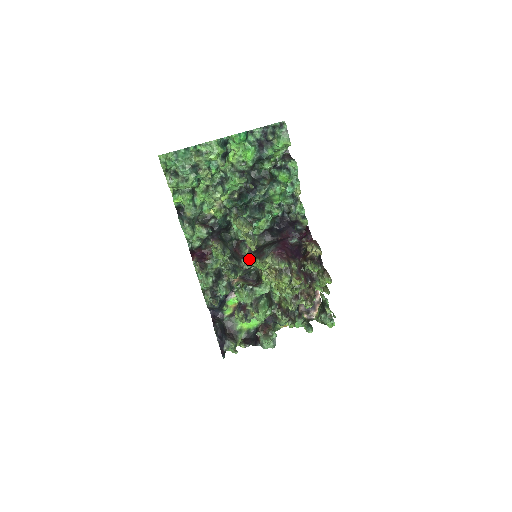
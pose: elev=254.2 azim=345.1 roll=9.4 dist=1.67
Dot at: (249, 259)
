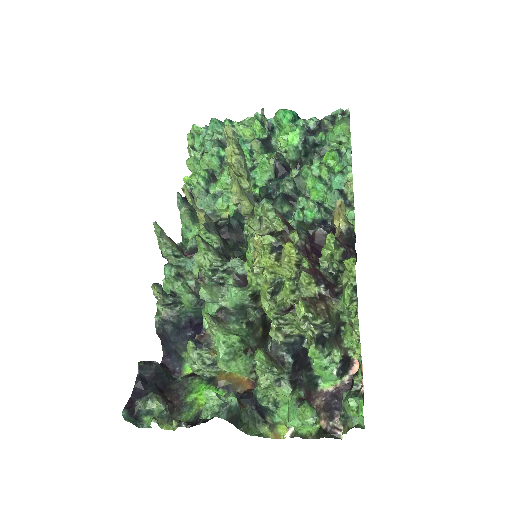
Dot at: occluded
